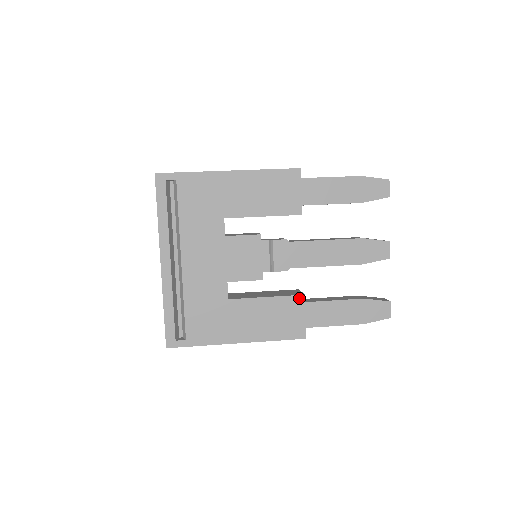
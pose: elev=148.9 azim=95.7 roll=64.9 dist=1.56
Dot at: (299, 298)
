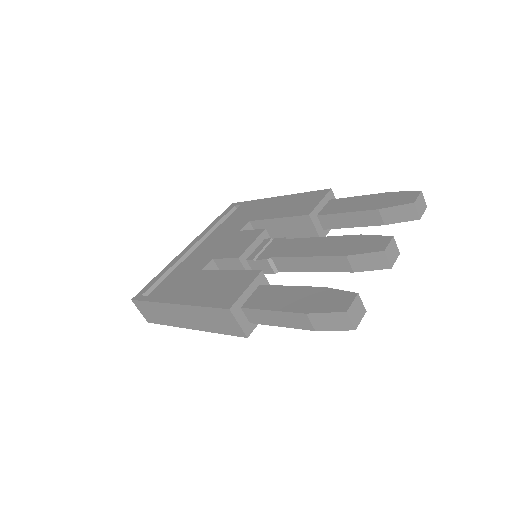
Dot at: (255, 273)
